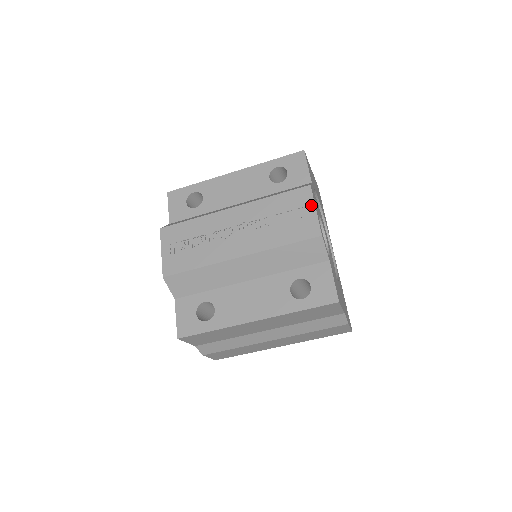
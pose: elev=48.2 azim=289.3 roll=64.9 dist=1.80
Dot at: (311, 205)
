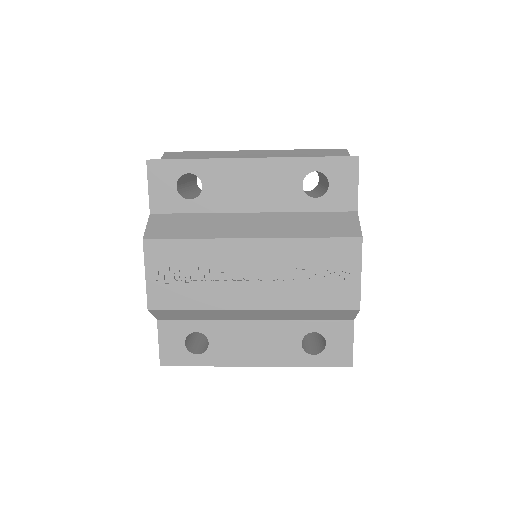
Dot at: (357, 267)
